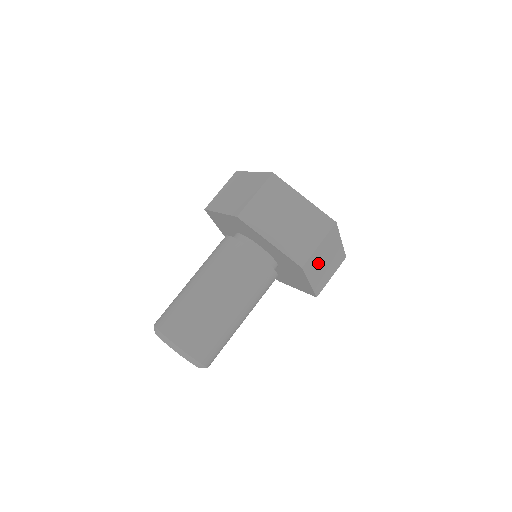
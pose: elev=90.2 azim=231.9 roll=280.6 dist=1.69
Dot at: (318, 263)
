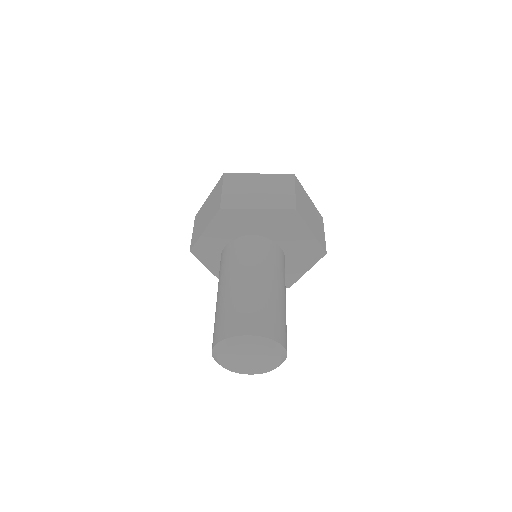
Dot at: (305, 212)
